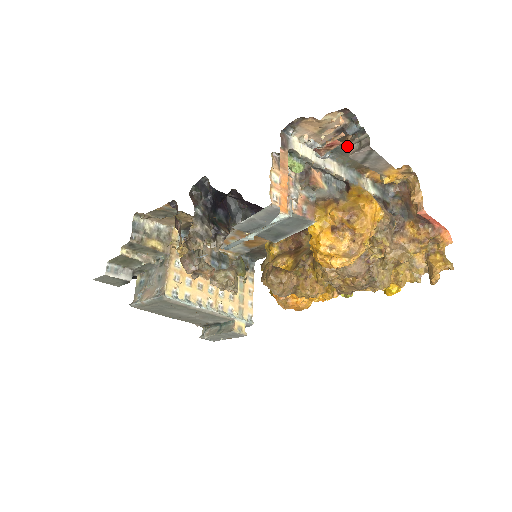
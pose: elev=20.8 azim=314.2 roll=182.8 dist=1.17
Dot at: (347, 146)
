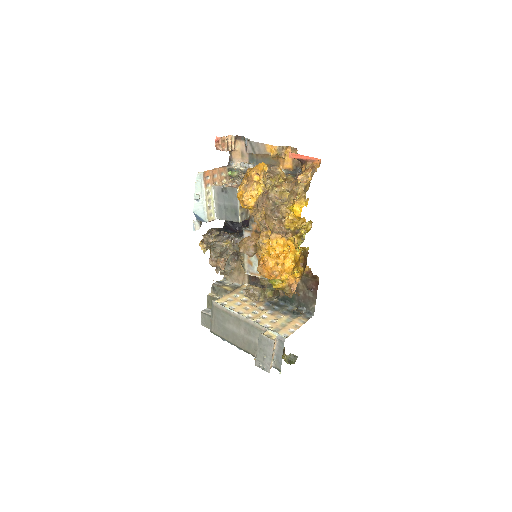
Dot at: (257, 156)
